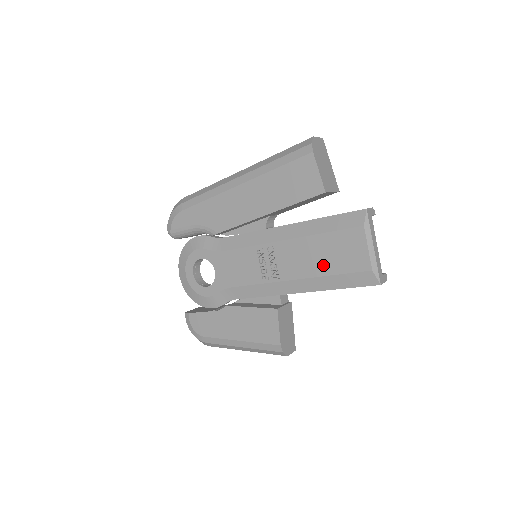
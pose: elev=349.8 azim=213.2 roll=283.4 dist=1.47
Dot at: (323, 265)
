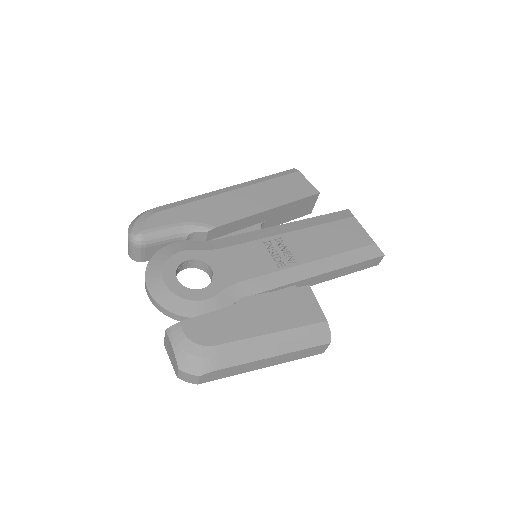
Dot at: (335, 245)
